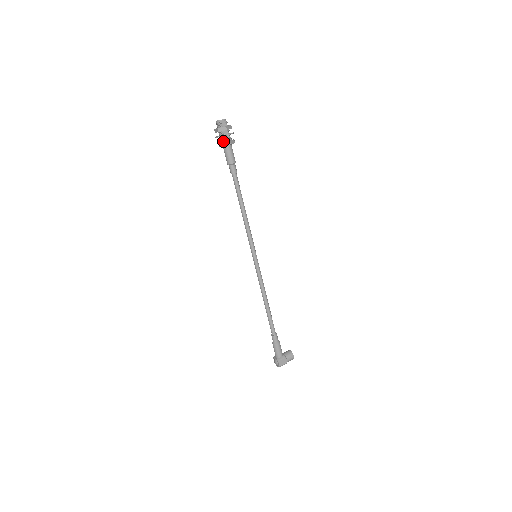
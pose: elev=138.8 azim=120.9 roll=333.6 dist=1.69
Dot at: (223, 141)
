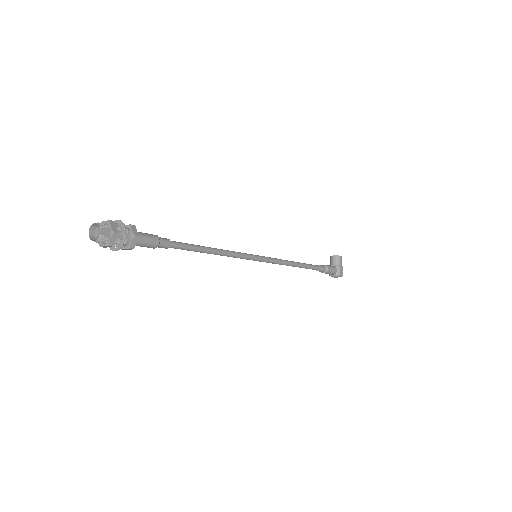
Dot at: (126, 244)
